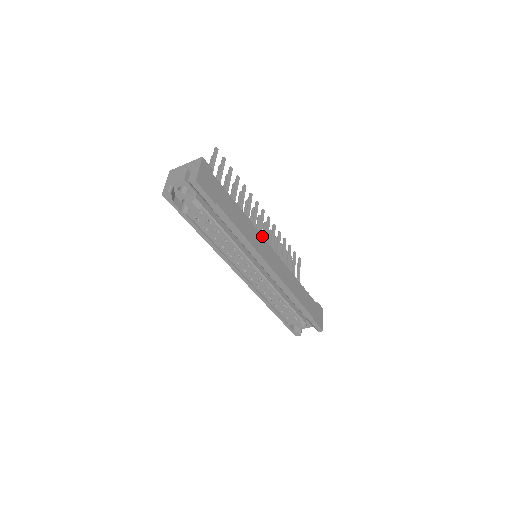
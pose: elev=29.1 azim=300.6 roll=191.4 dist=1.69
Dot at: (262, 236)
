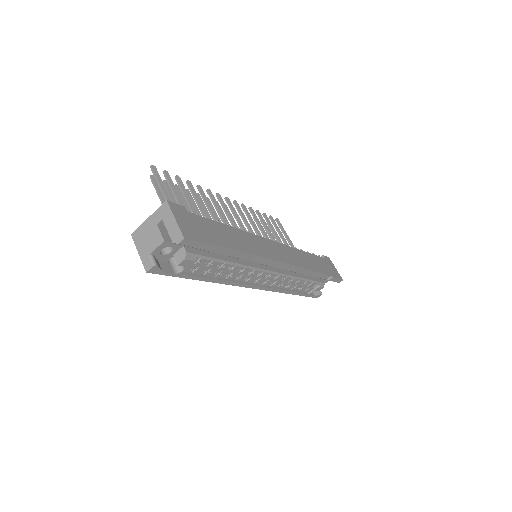
Dot at: (258, 236)
